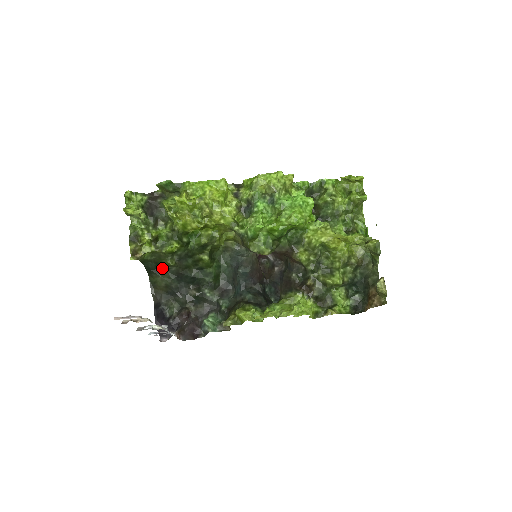
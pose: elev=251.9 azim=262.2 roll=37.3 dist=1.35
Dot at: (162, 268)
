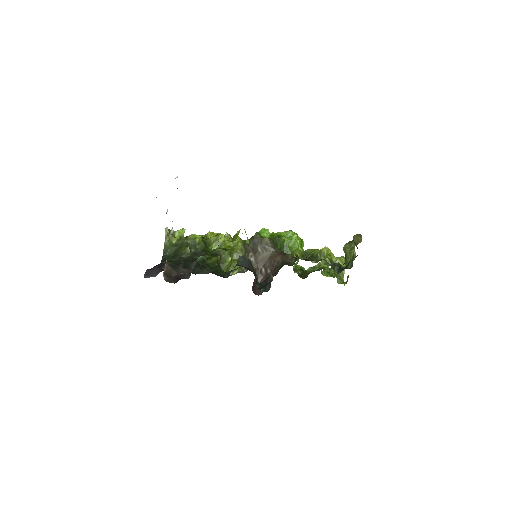
Dot at: (176, 260)
